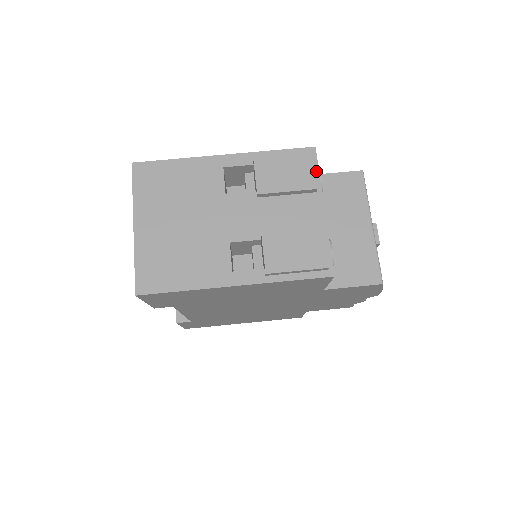
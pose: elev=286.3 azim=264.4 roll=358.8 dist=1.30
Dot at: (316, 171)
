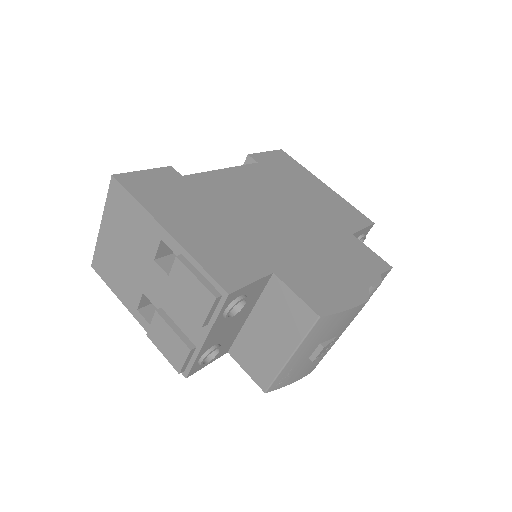
Dot at: (217, 311)
